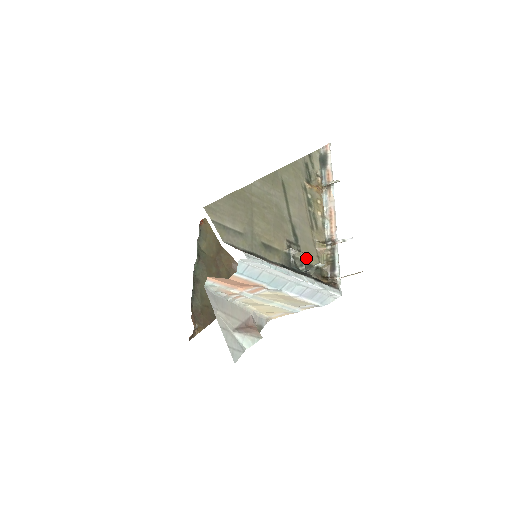
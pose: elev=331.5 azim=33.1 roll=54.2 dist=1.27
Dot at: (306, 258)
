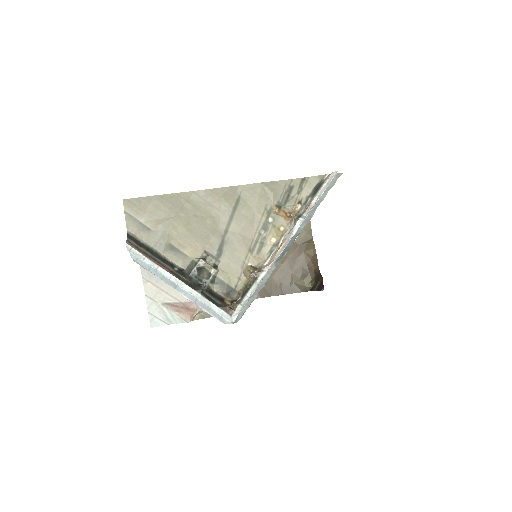
Dot at: (221, 274)
